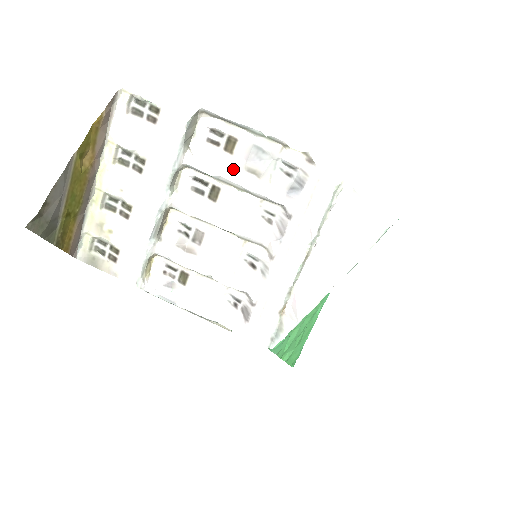
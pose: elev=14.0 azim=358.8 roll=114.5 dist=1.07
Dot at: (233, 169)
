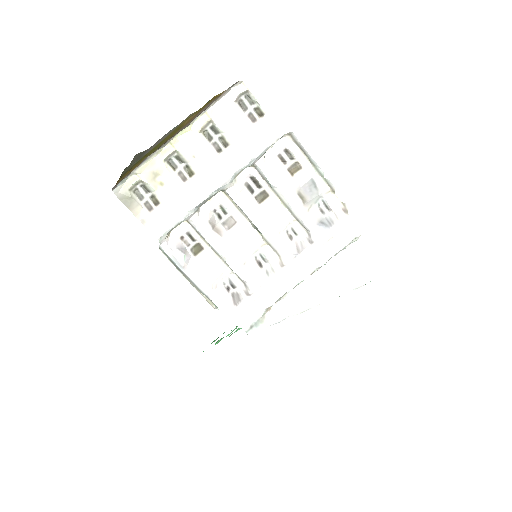
Dot at: (289, 187)
